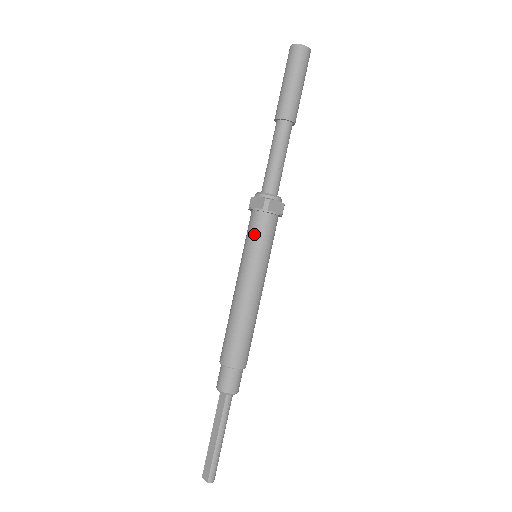
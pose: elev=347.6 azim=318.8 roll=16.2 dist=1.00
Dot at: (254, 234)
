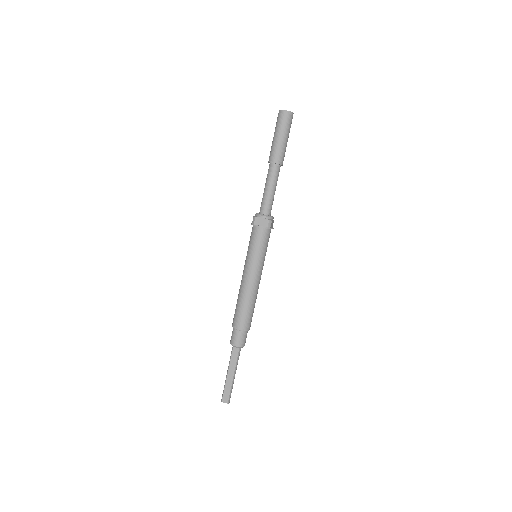
Dot at: (260, 244)
